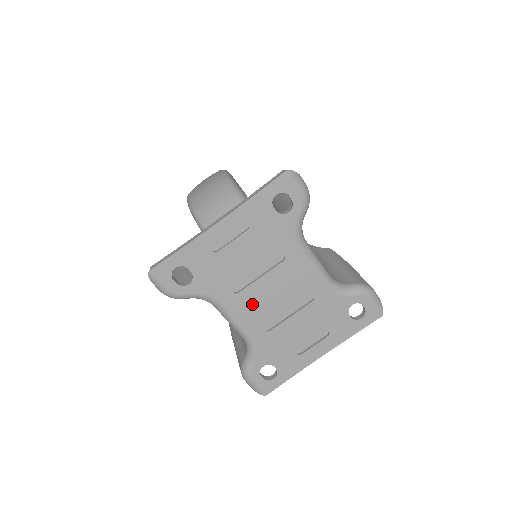
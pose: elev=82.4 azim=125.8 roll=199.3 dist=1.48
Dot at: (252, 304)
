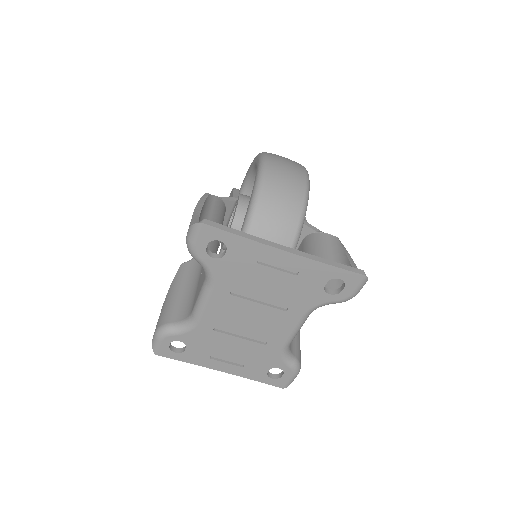
Dot at: (229, 308)
